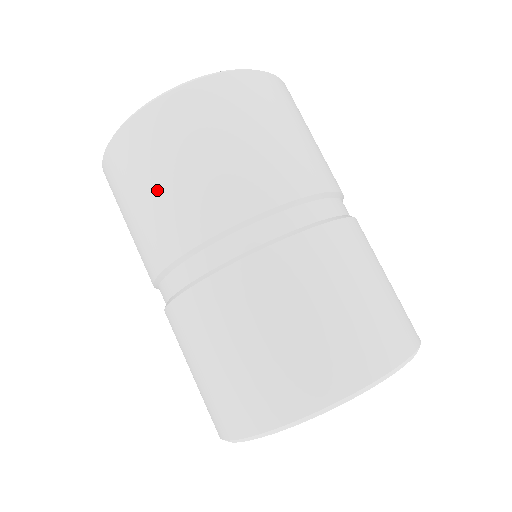
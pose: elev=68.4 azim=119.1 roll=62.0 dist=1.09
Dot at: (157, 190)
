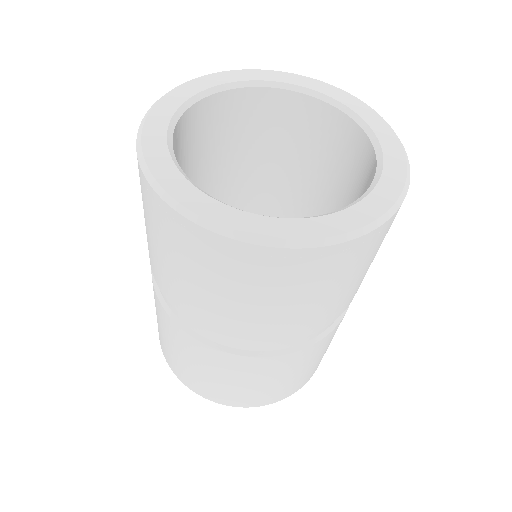
Dot at: (218, 296)
